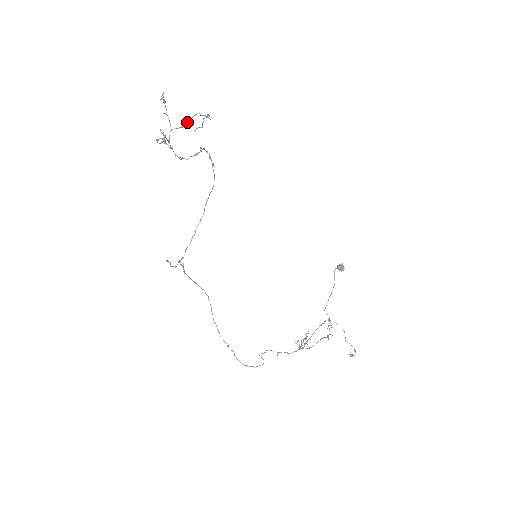
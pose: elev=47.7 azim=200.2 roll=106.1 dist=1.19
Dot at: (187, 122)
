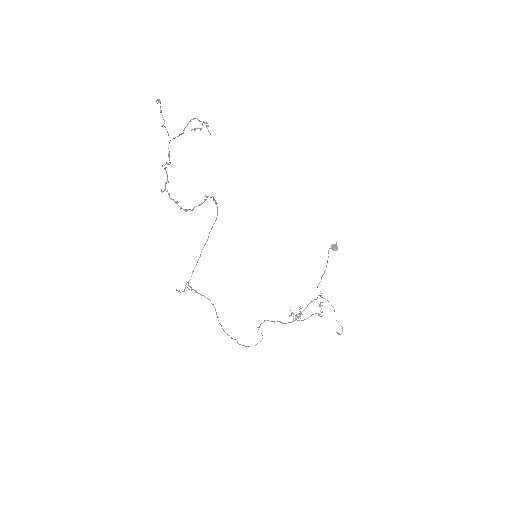
Dot at: (185, 127)
